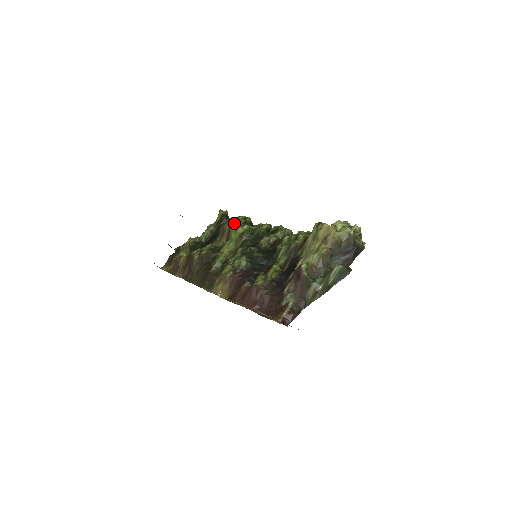
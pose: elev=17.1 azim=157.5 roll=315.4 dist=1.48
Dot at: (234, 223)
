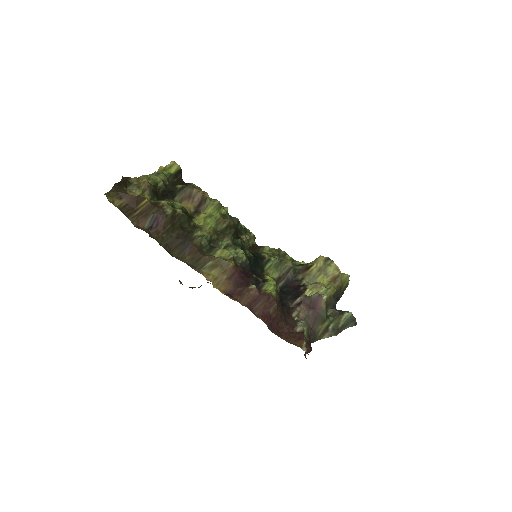
Dot at: occluded
